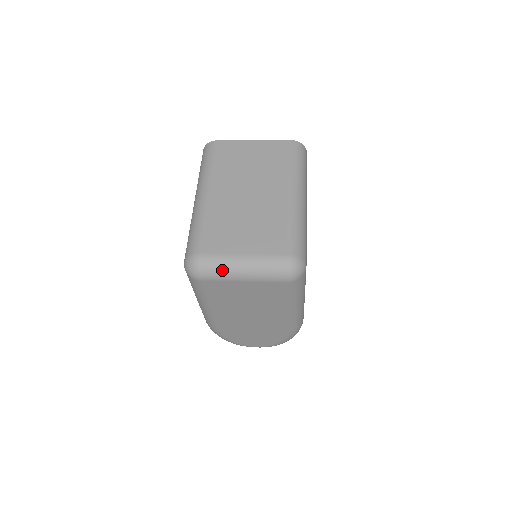
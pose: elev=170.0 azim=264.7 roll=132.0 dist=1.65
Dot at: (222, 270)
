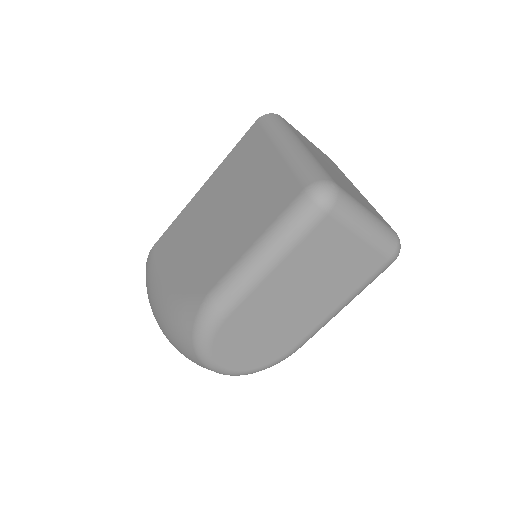
Dot at: (354, 212)
